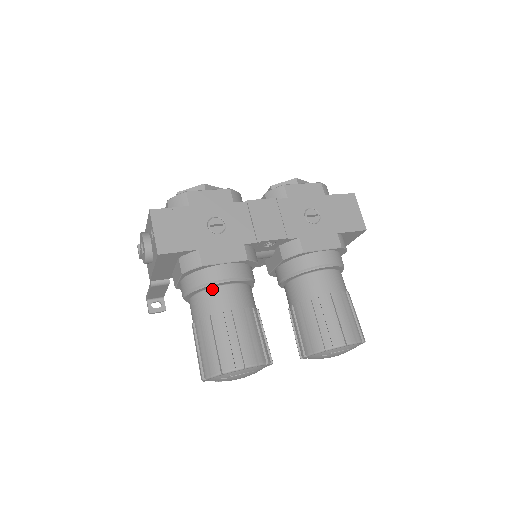
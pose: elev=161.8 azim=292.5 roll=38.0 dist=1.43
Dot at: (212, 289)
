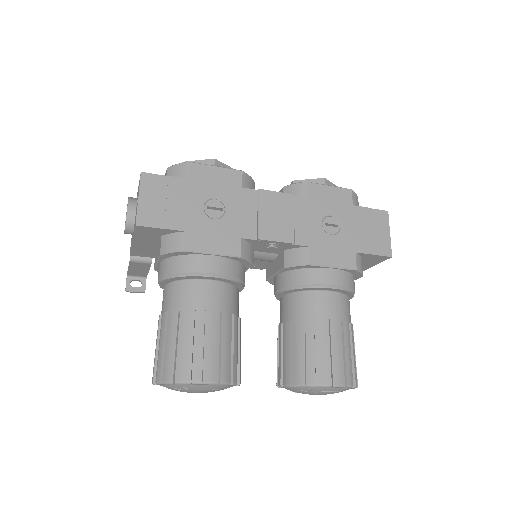
Dot at: (190, 281)
